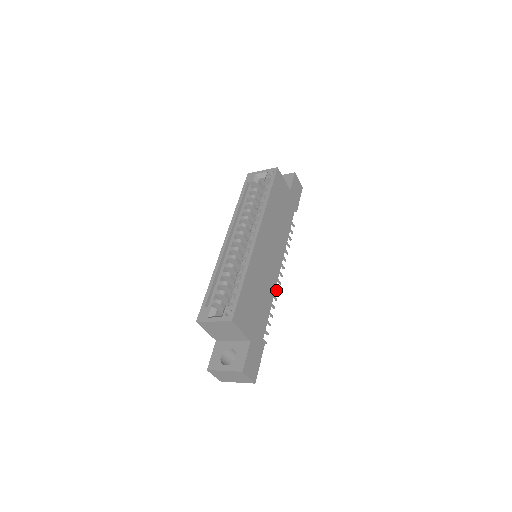
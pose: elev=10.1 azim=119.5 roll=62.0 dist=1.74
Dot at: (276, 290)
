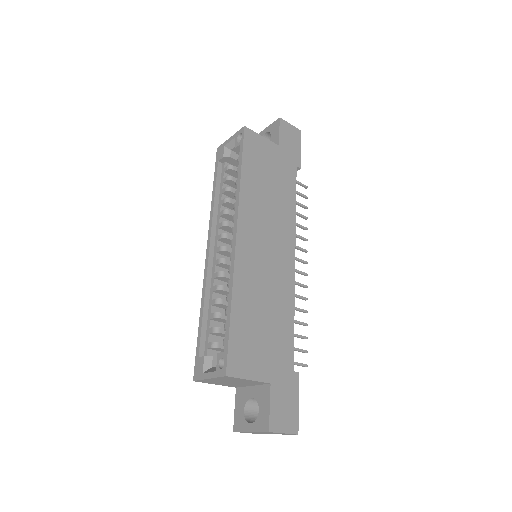
Dot at: (302, 286)
